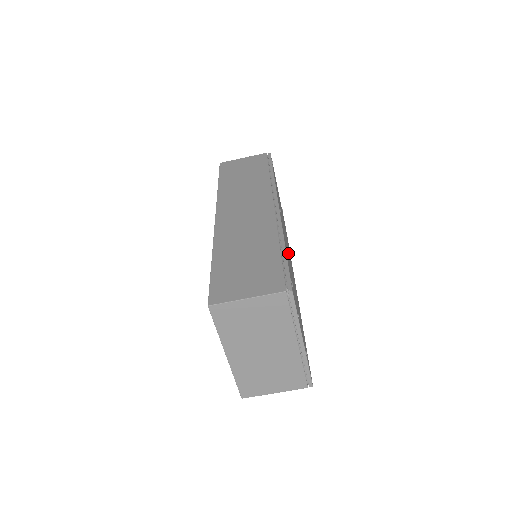
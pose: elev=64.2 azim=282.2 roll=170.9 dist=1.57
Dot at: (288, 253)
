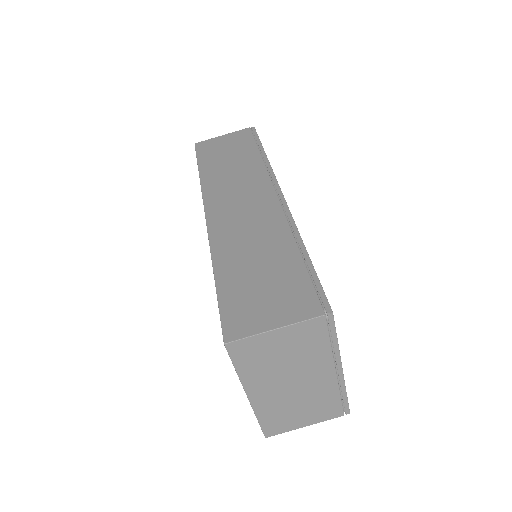
Dot at: occluded
